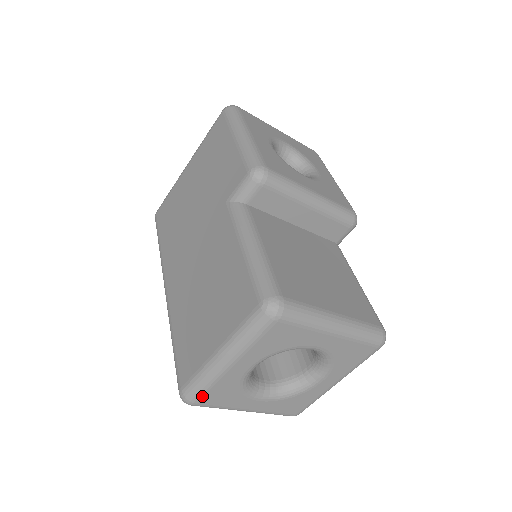
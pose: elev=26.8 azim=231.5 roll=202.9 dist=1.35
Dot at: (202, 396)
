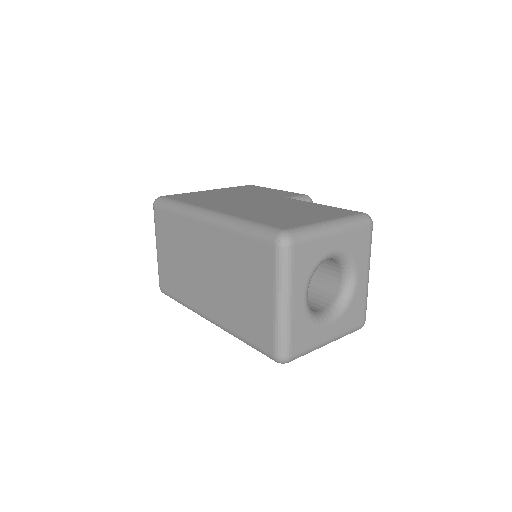
Dot at: (302, 242)
